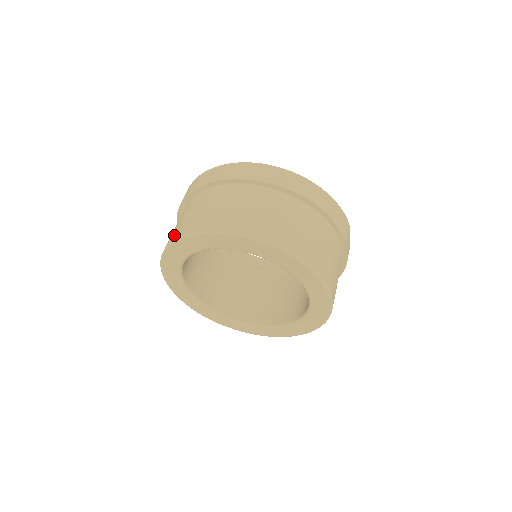
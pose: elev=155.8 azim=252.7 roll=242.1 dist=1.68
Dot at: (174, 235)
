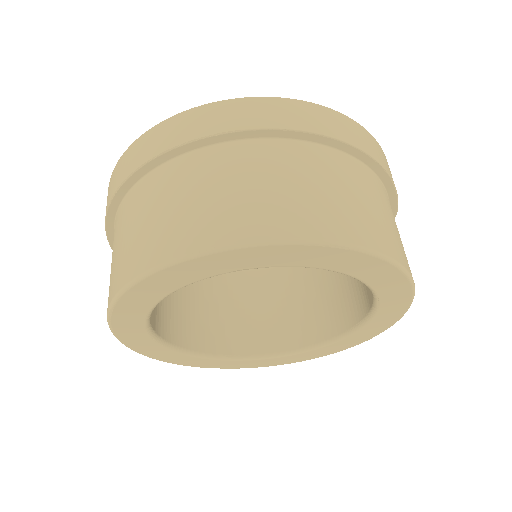
Dot at: (138, 260)
